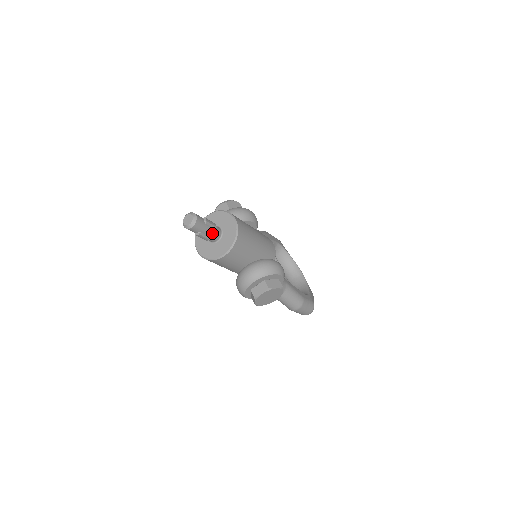
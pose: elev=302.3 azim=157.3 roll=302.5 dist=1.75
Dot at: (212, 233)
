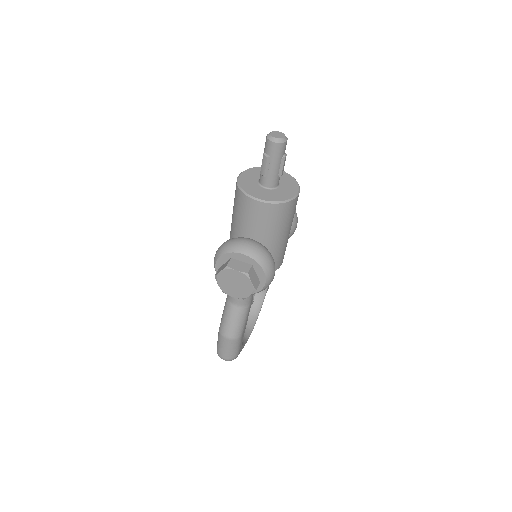
Dot at: (273, 174)
